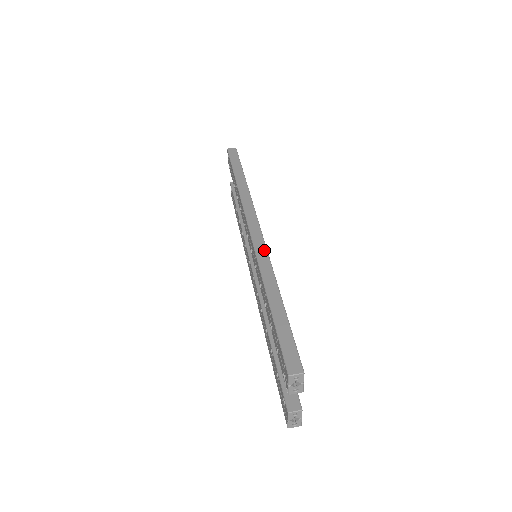
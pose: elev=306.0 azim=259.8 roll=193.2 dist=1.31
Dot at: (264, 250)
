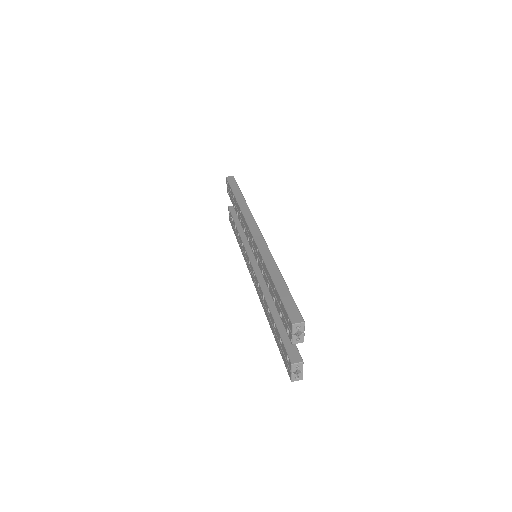
Dot at: (264, 244)
